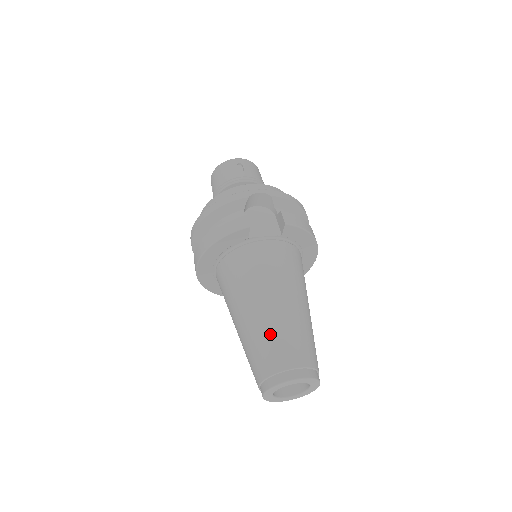
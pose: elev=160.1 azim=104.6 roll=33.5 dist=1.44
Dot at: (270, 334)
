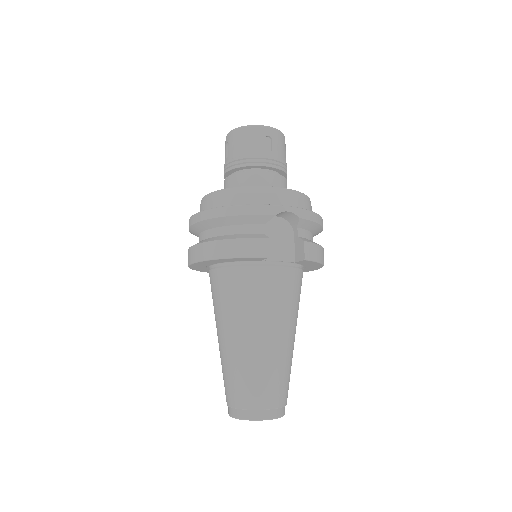
Dot at: (255, 371)
